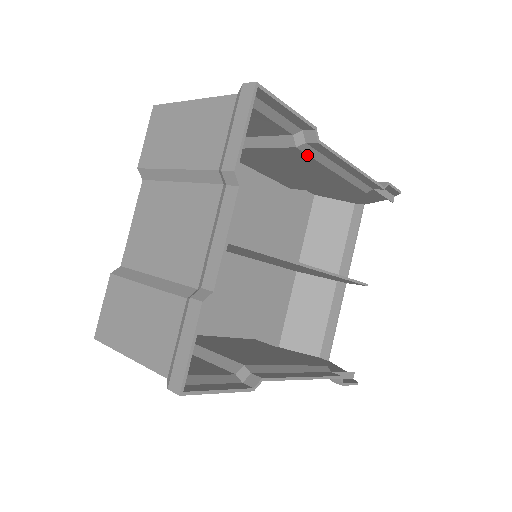
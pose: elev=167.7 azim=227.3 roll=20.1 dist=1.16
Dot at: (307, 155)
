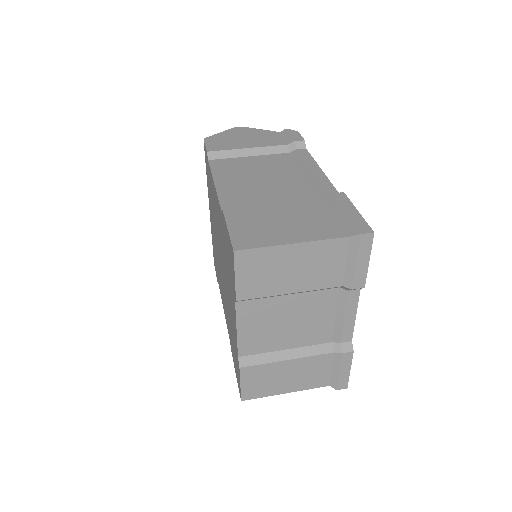
Dot at: (316, 196)
